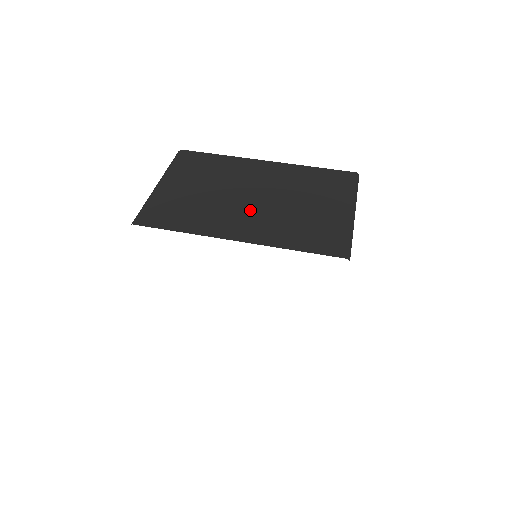
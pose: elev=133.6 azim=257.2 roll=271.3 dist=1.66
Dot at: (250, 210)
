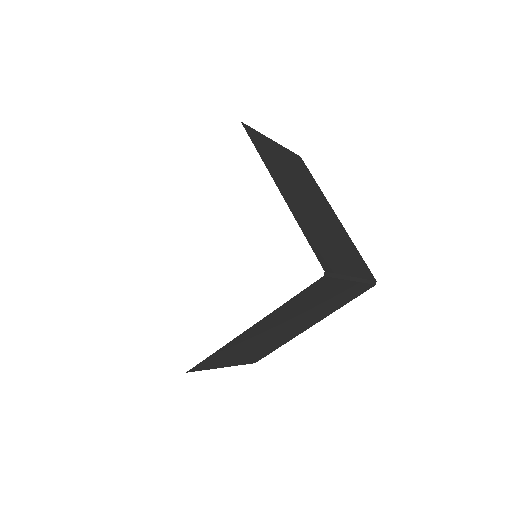
Dot at: (302, 201)
